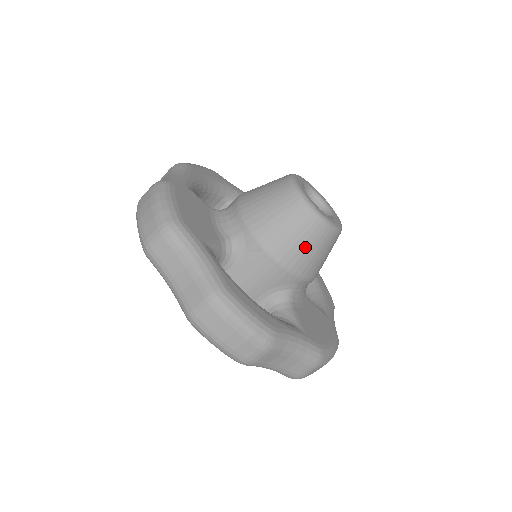
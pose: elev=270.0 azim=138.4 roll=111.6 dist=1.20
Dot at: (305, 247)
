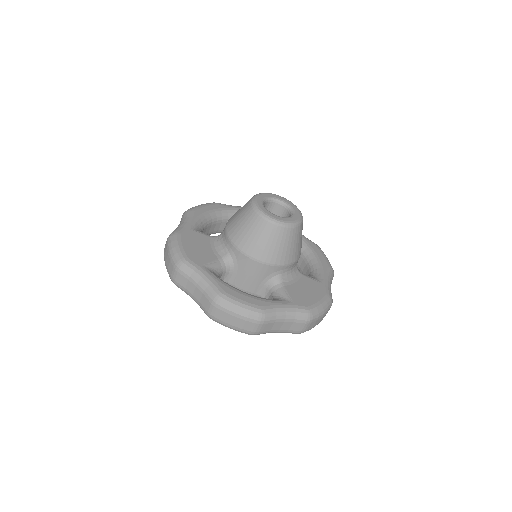
Dot at: (274, 245)
